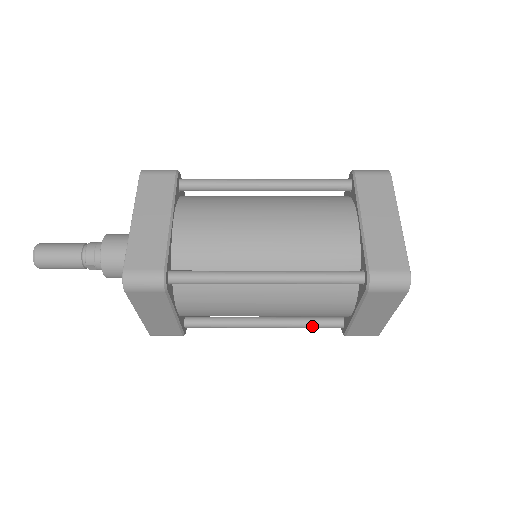
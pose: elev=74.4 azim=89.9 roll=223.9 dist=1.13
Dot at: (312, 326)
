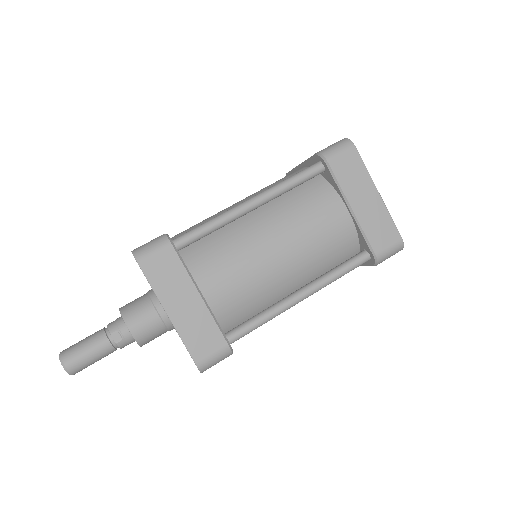
Dot at: (342, 269)
